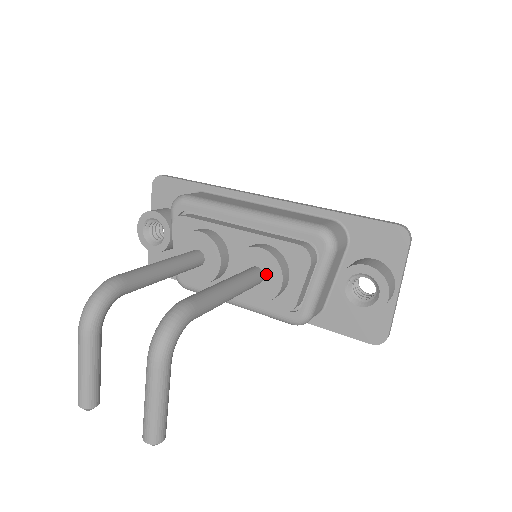
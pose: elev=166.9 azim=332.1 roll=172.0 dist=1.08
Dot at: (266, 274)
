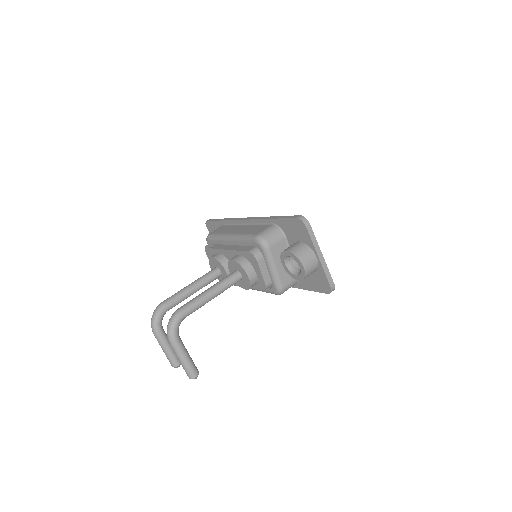
Dot at: (241, 273)
